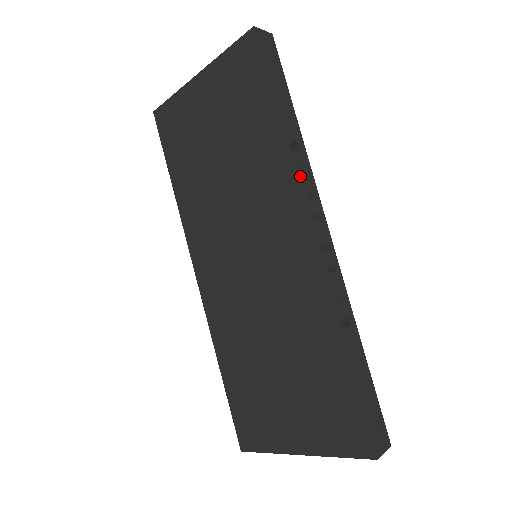
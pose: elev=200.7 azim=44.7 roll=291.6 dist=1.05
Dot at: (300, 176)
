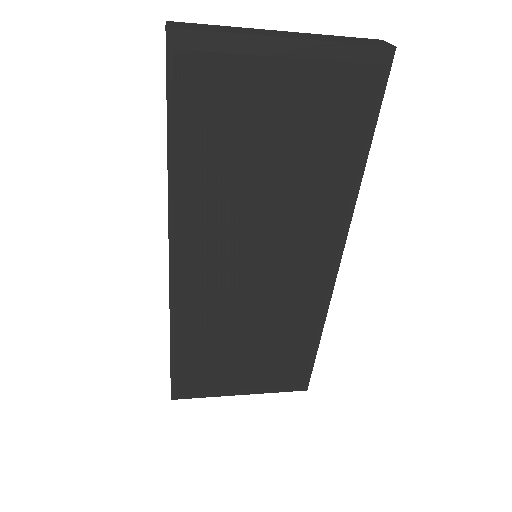
Dot at: (350, 213)
